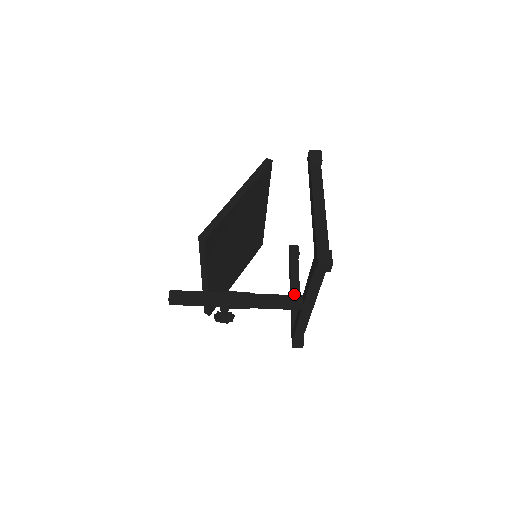
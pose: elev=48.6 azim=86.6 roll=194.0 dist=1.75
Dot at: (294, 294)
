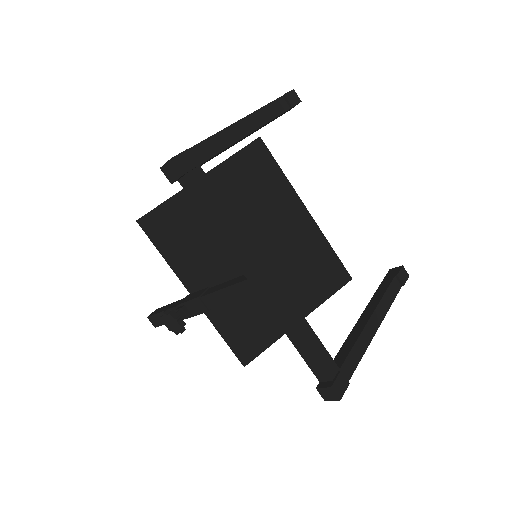
Dot at: (359, 323)
